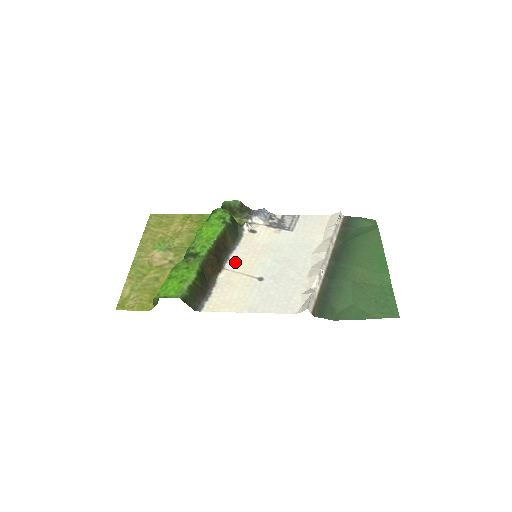
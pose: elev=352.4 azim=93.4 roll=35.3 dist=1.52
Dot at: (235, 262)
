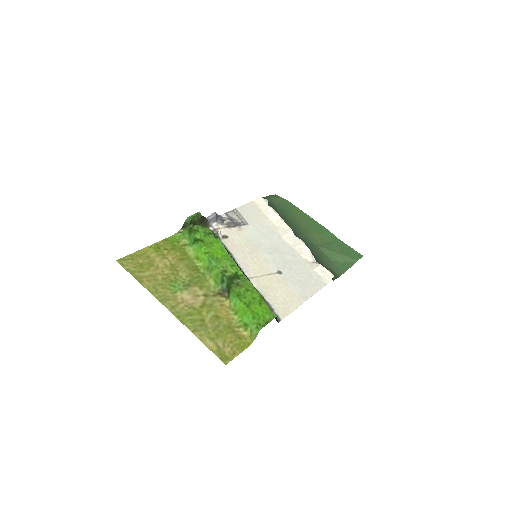
Dot at: (248, 269)
